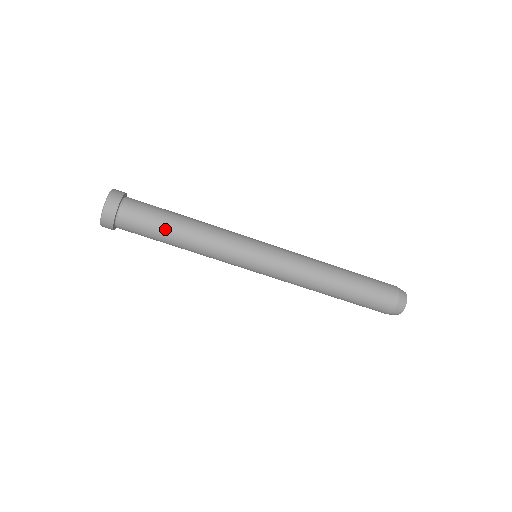
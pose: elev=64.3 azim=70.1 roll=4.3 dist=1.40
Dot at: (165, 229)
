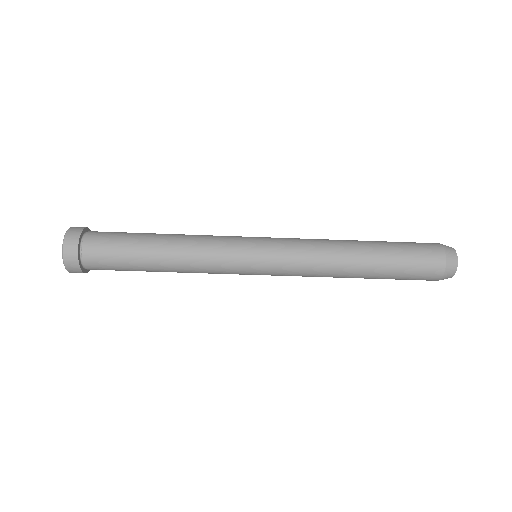
Dot at: (139, 244)
